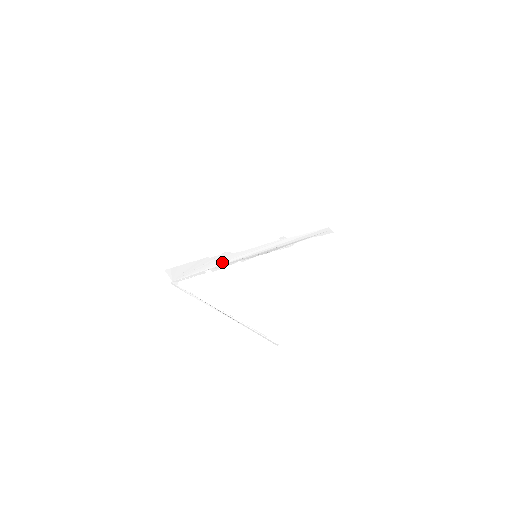
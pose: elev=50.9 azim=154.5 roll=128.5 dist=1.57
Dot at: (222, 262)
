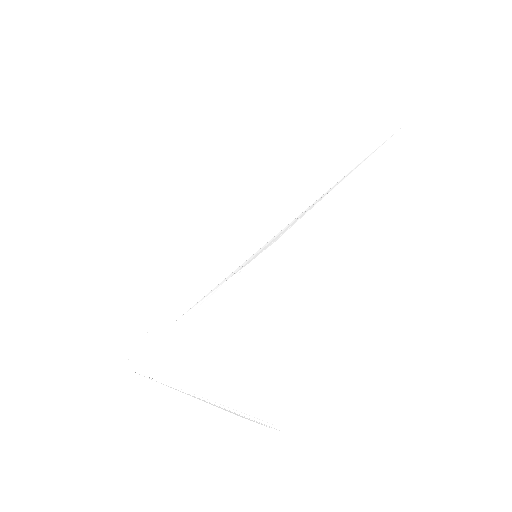
Dot at: (200, 295)
